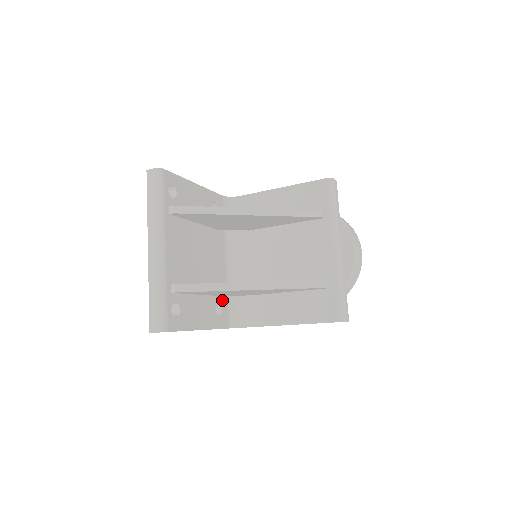
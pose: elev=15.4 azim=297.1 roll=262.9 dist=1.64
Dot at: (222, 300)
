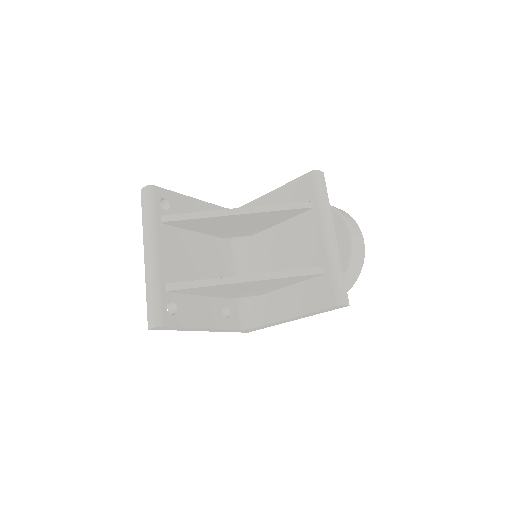
Dot at: (230, 302)
